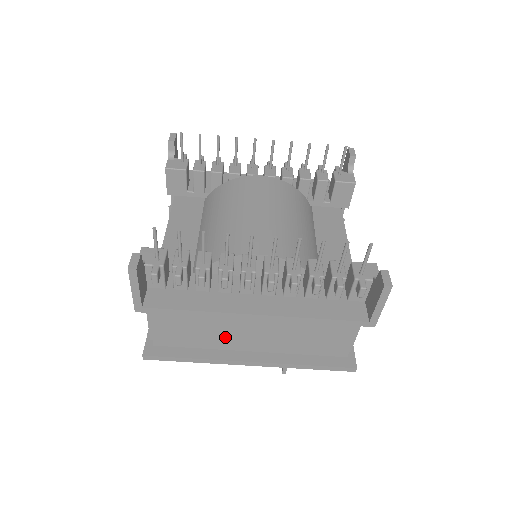
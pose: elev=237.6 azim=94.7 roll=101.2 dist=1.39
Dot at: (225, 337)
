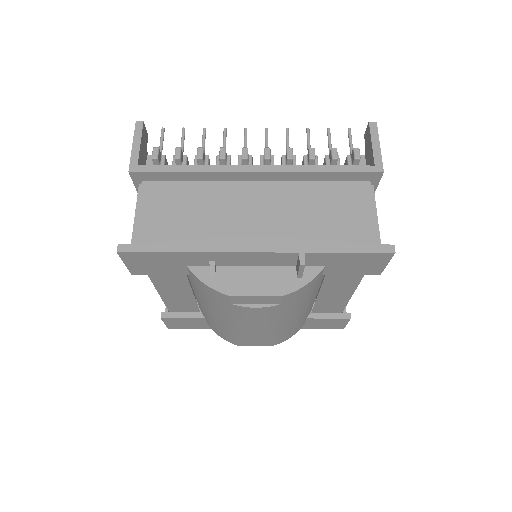
Dot at: (223, 227)
